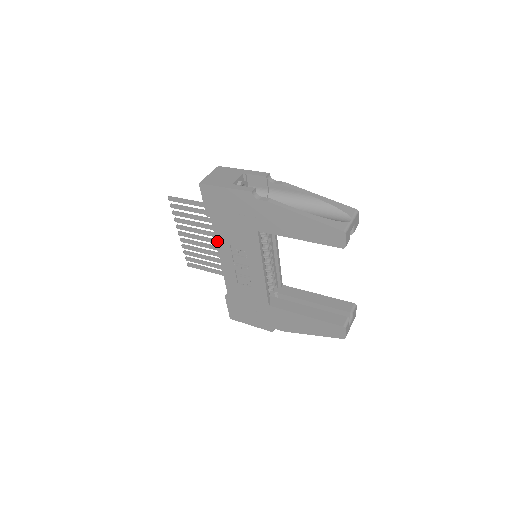
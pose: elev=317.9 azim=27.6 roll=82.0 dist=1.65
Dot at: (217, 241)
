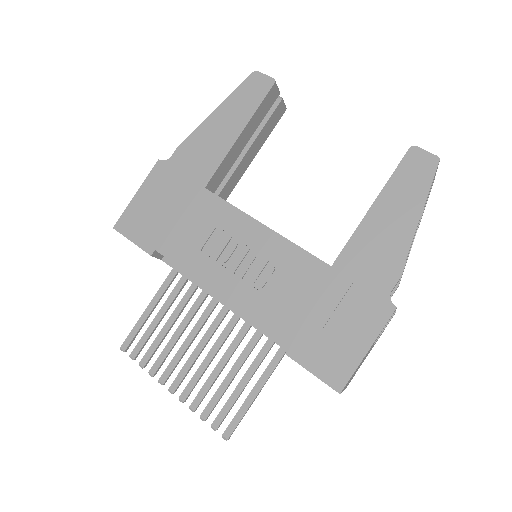
Dot at: (188, 271)
